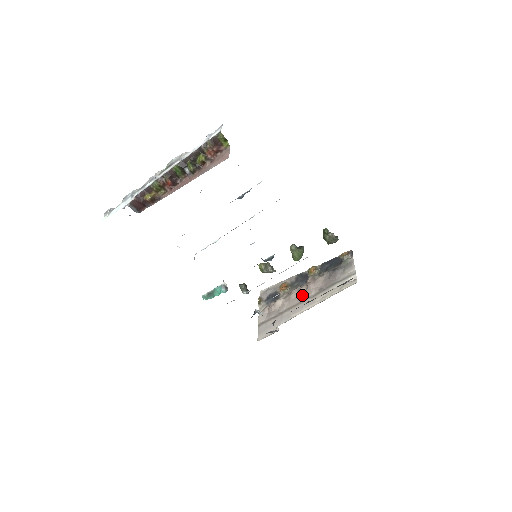
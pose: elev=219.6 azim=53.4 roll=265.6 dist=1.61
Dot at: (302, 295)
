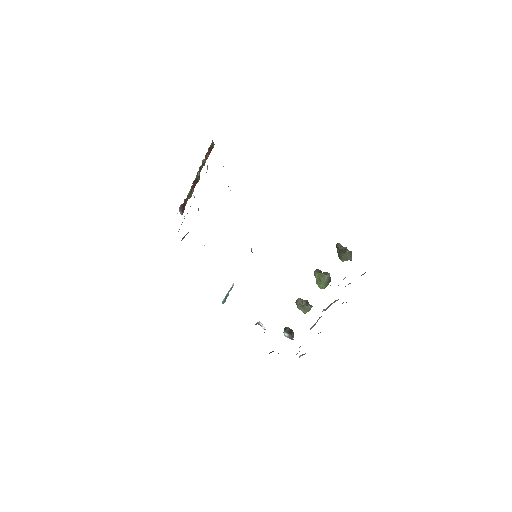
Dot at: (316, 322)
